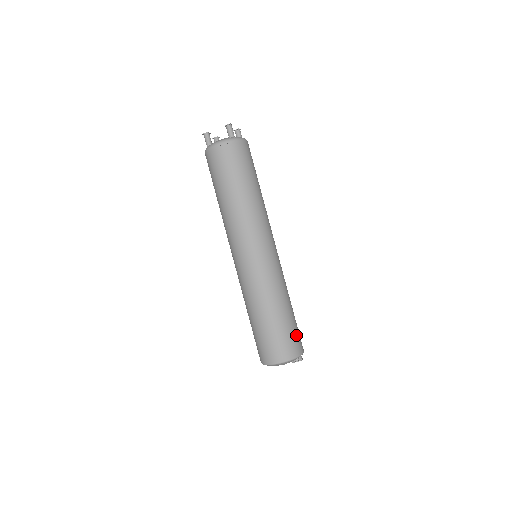
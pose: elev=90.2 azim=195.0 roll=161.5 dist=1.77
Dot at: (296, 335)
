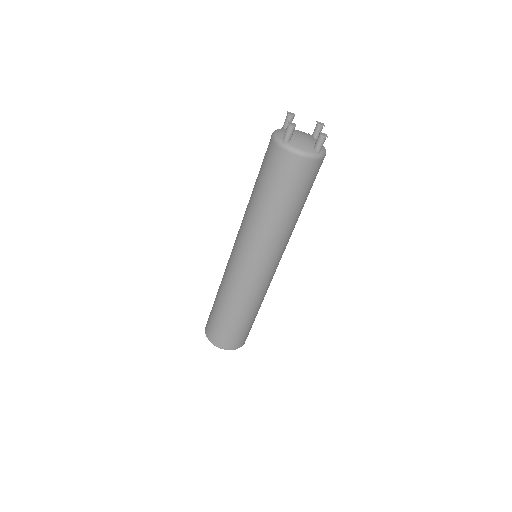
Dot at: (250, 329)
